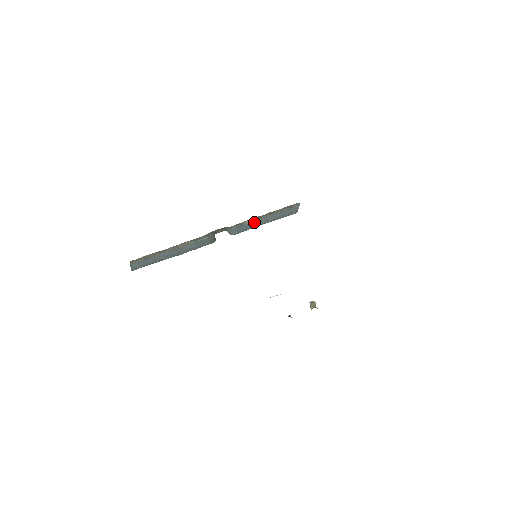
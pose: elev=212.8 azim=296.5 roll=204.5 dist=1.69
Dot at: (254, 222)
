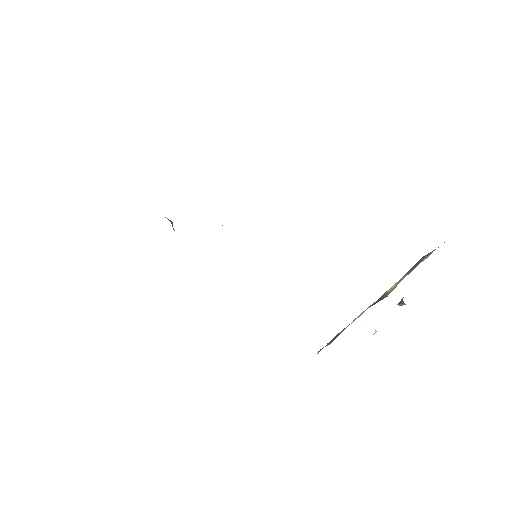
Dot at: occluded
